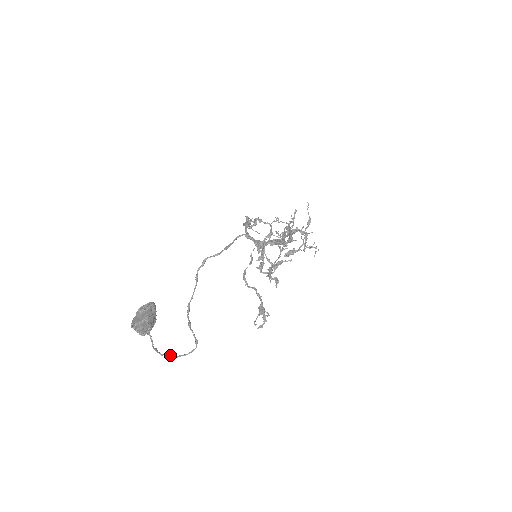
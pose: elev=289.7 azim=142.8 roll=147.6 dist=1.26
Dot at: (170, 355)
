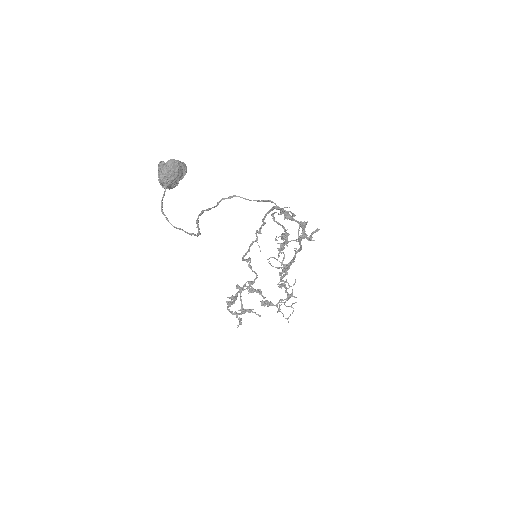
Dot at: occluded
